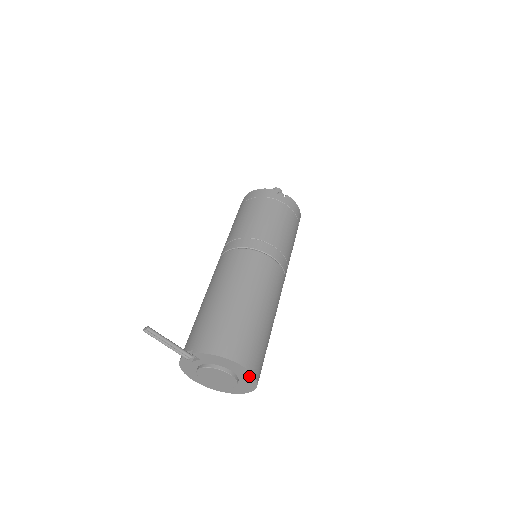
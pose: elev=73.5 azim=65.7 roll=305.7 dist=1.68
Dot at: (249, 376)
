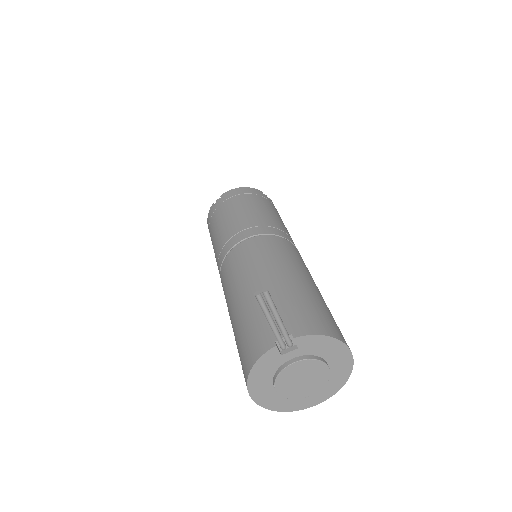
Dot at: (345, 370)
